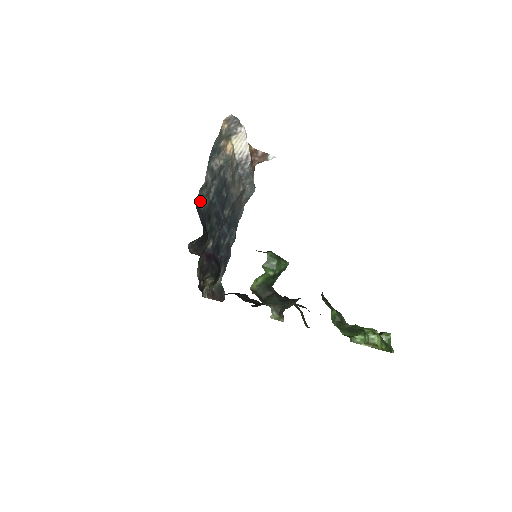
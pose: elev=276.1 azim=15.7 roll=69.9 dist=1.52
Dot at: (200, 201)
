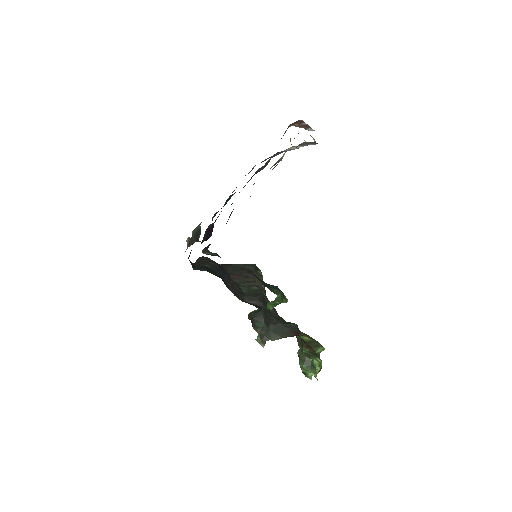
Dot at: occluded
